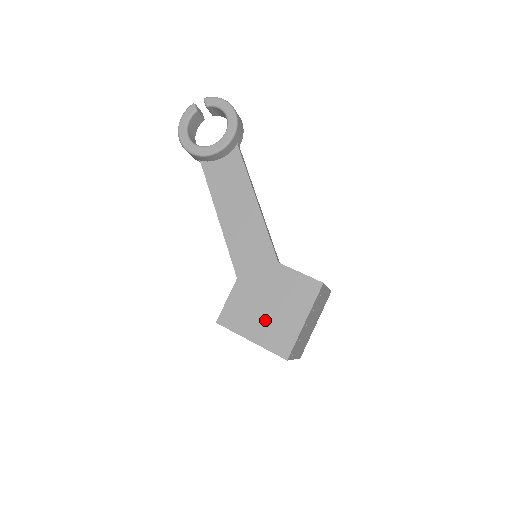
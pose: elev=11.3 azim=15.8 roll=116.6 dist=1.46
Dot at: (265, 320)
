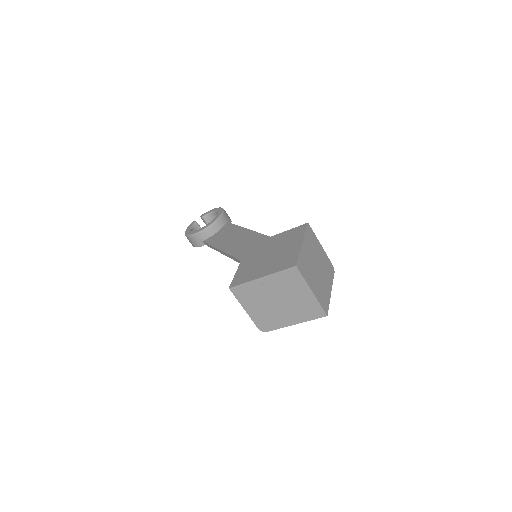
Dot at: (270, 262)
